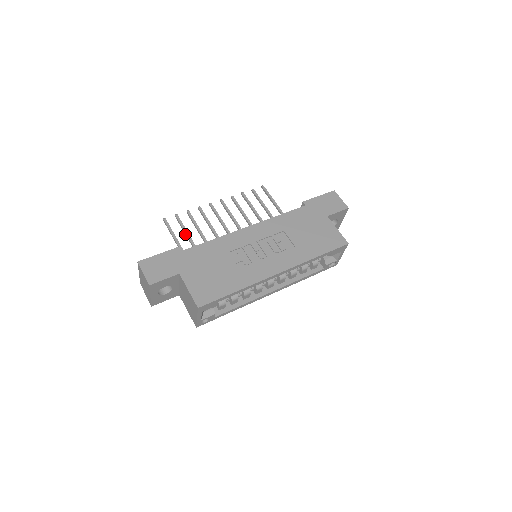
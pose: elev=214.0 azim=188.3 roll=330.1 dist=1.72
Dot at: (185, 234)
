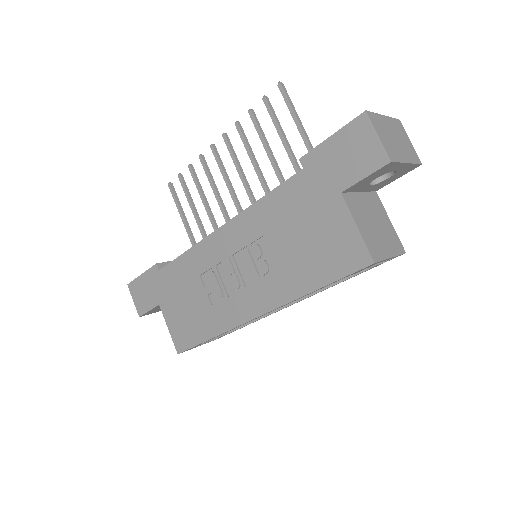
Dot at: (192, 206)
